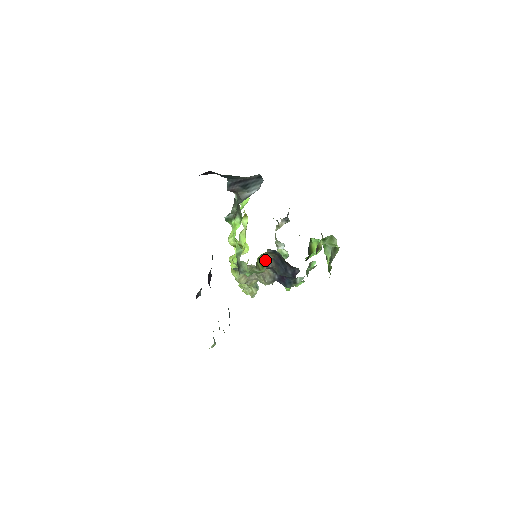
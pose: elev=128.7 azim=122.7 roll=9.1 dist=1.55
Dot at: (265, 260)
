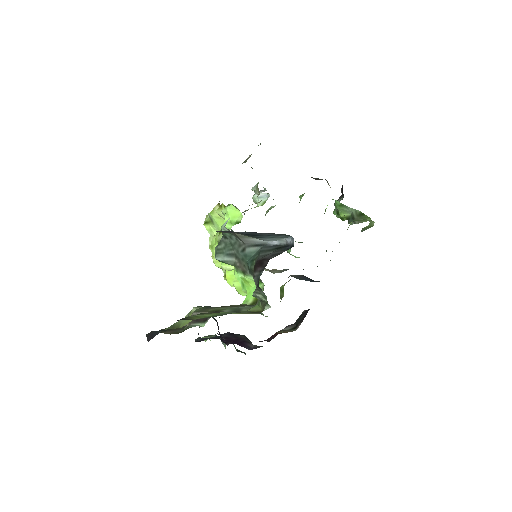
Dot at: occluded
